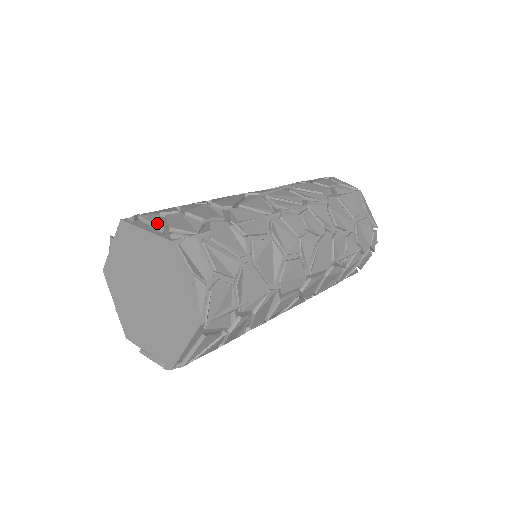
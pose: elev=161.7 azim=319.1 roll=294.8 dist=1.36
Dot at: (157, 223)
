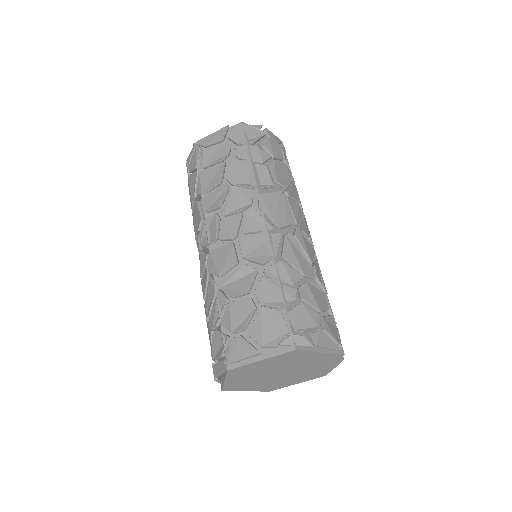
Dot at: (333, 346)
